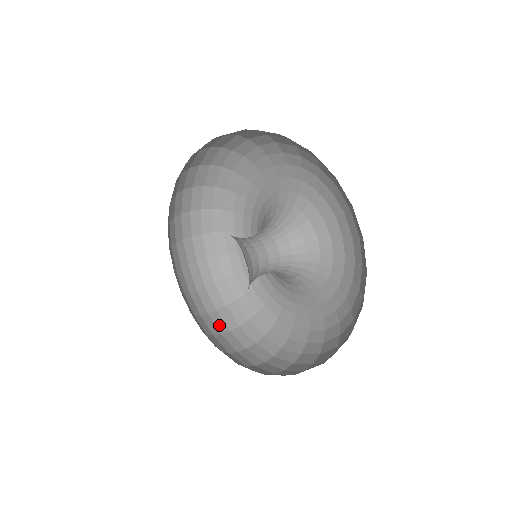
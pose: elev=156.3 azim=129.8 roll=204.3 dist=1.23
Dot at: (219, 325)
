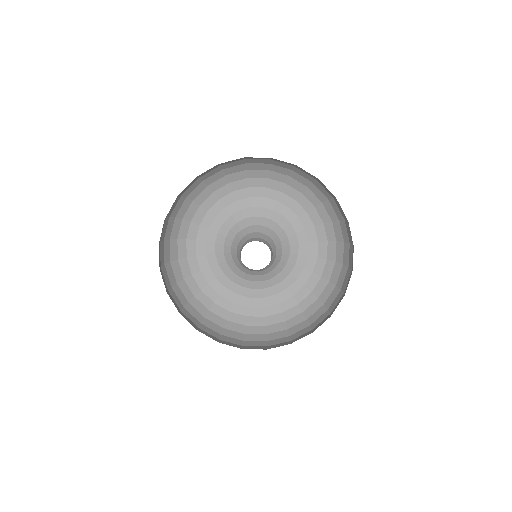
Dot at: (258, 348)
